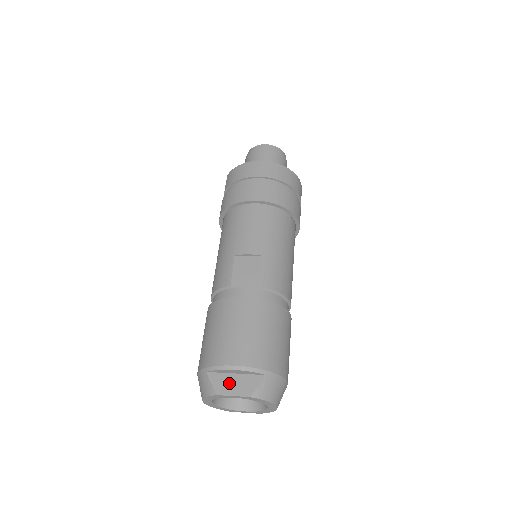
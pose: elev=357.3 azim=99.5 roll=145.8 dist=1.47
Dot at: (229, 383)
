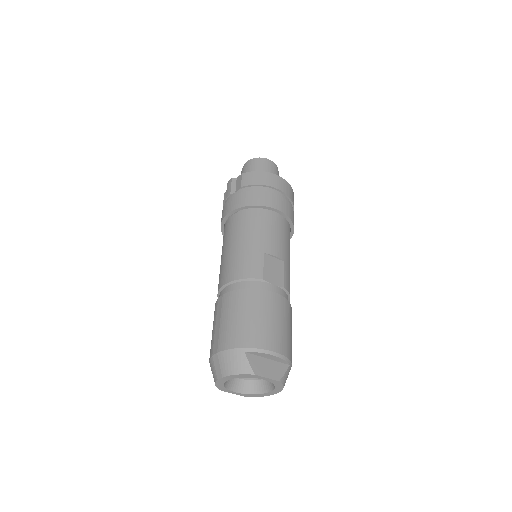
Dot at: (263, 366)
